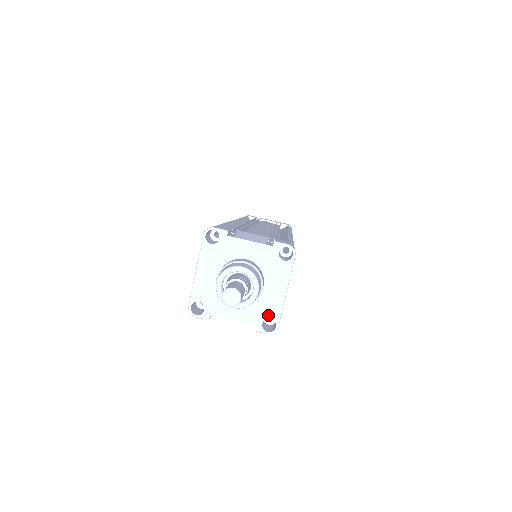
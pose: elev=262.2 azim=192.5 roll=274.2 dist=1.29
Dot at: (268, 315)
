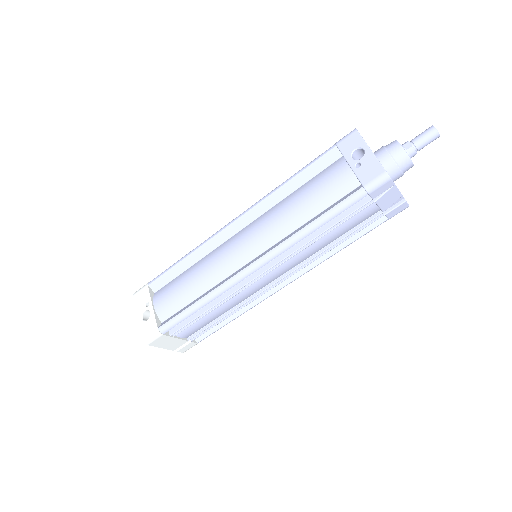
Dot at: occluded
